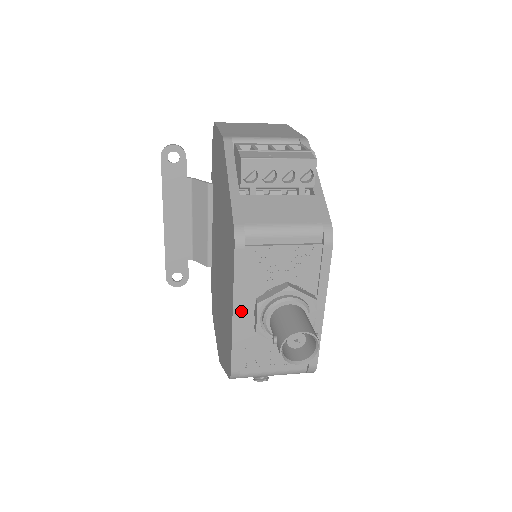
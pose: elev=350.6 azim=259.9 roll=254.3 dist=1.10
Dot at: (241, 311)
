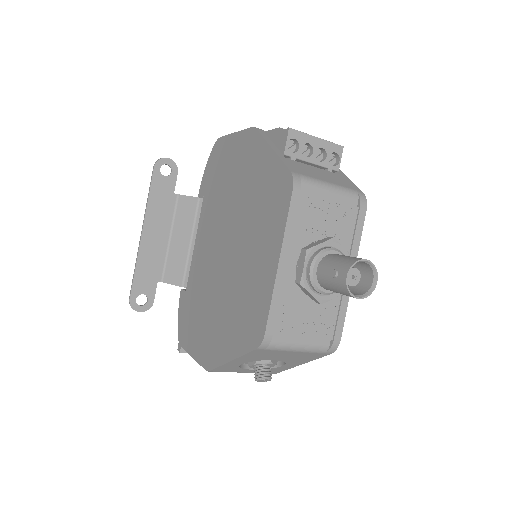
Dot at: (286, 260)
